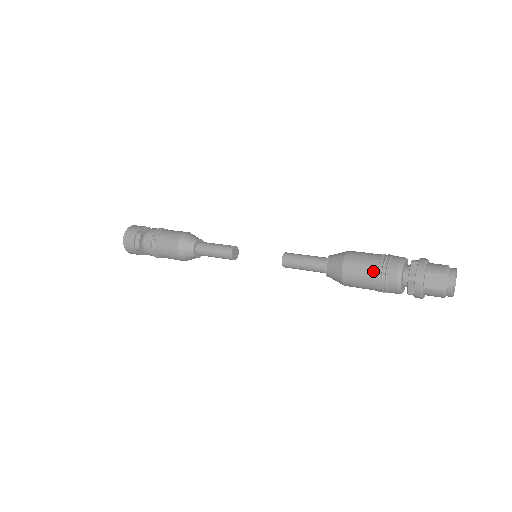
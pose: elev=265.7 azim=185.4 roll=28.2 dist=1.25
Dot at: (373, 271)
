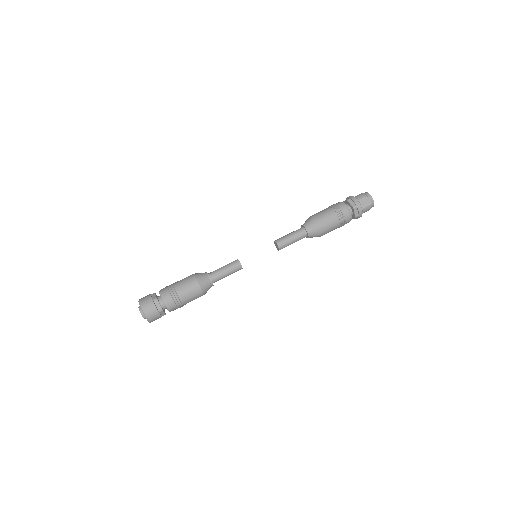
Dot at: (335, 215)
